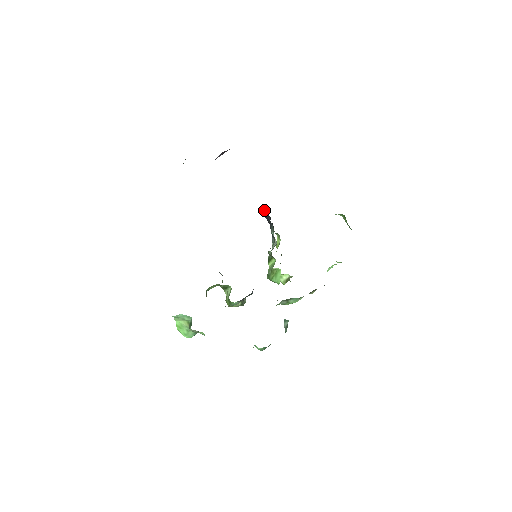
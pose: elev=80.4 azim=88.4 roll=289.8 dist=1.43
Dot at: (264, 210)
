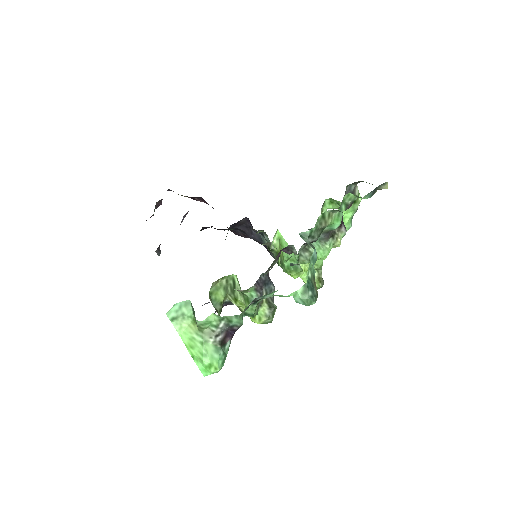
Dot at: (246, 232)
